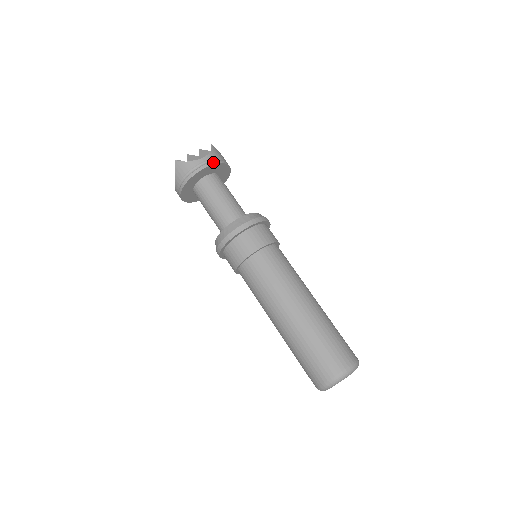
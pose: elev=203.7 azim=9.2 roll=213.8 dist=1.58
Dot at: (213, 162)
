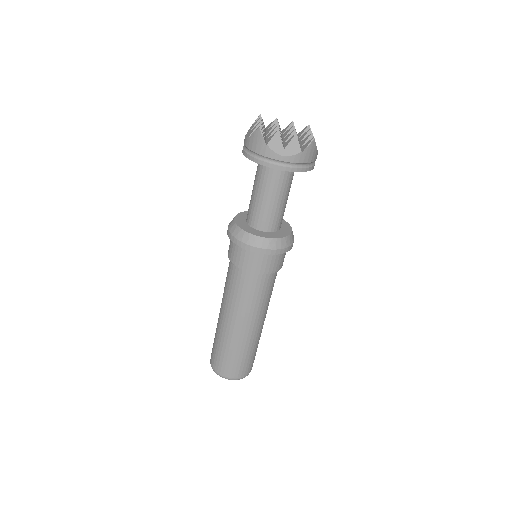
Dot at: (290, 168)
